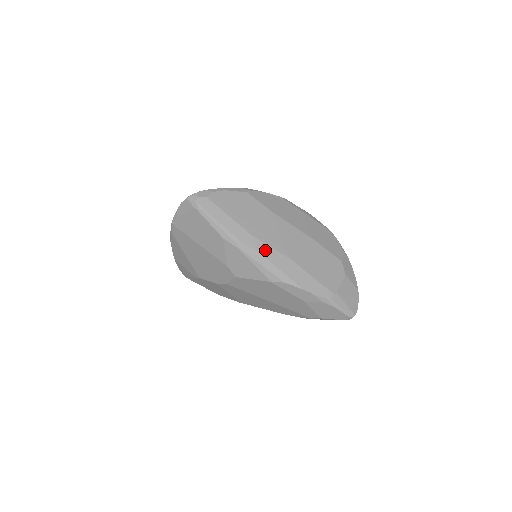
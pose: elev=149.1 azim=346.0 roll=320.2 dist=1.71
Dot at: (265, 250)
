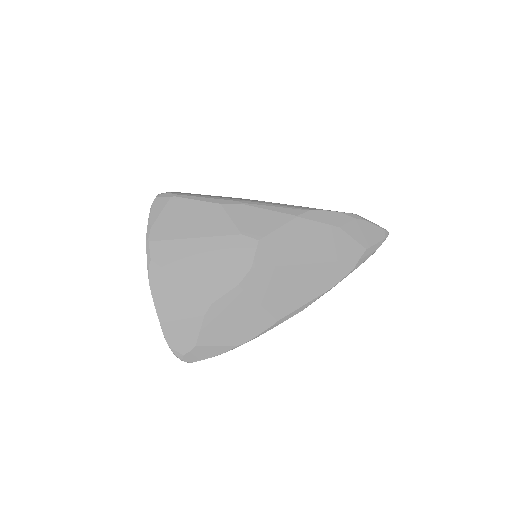
Dot at: occluded
